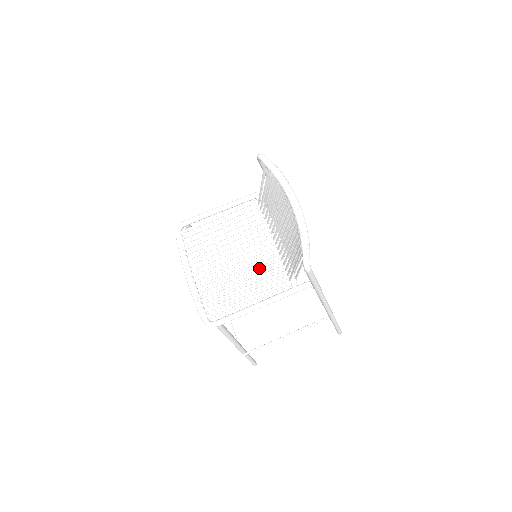
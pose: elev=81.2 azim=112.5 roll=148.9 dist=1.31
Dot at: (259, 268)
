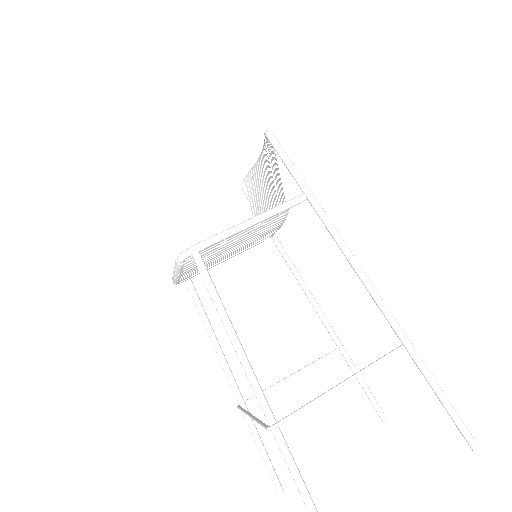
Dot at: (253, 239)
